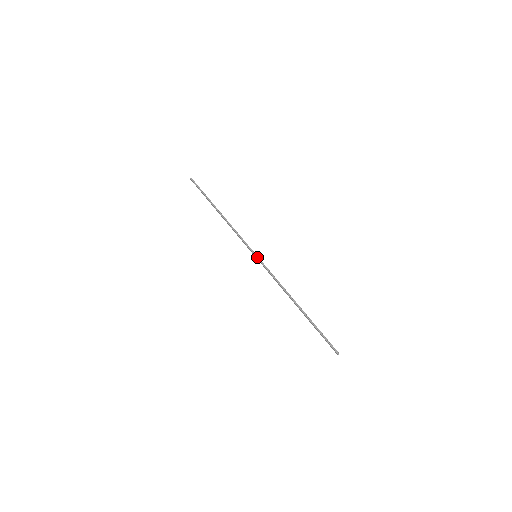
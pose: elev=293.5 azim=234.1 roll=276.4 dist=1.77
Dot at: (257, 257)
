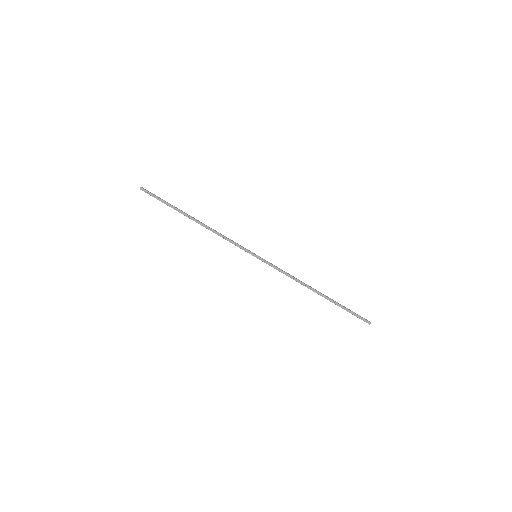
Dot at: (259, 256)
